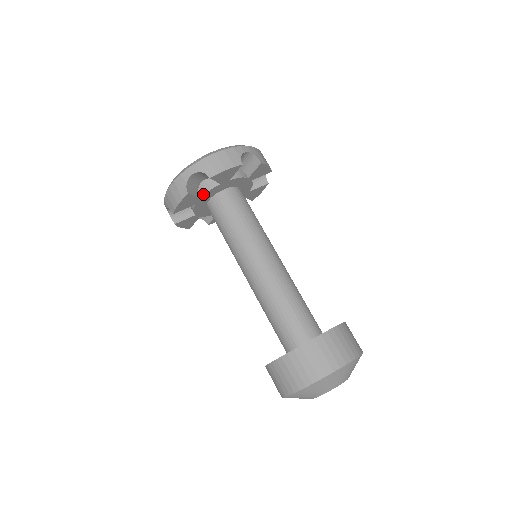
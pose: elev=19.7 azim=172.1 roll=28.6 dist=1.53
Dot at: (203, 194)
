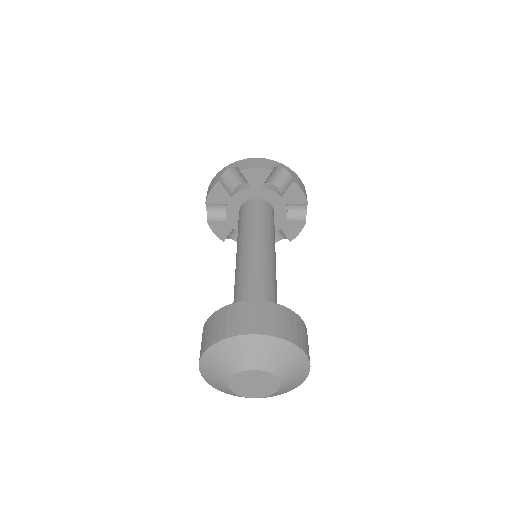
Dot at: (267, 187)
